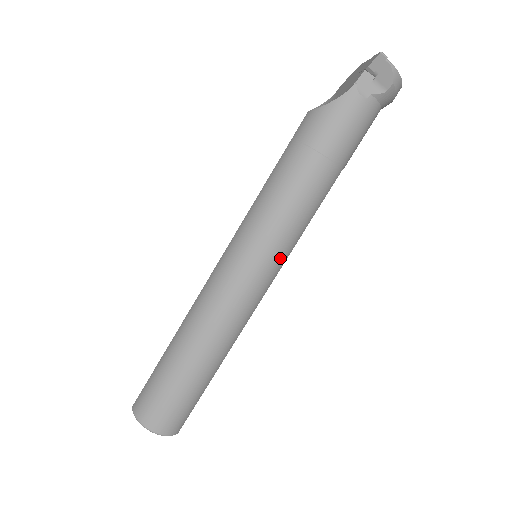
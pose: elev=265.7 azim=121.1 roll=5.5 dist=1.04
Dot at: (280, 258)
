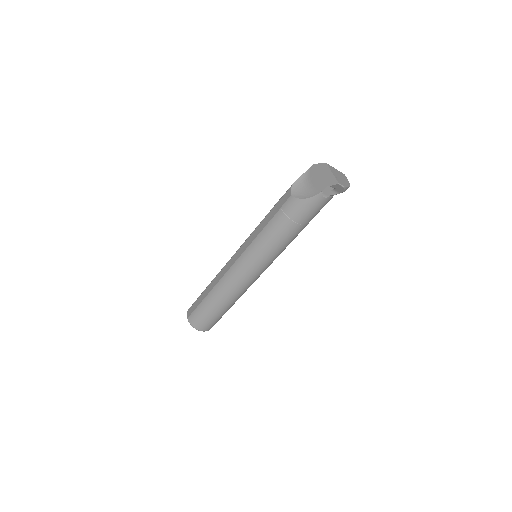
Dot at: (271, 263)
